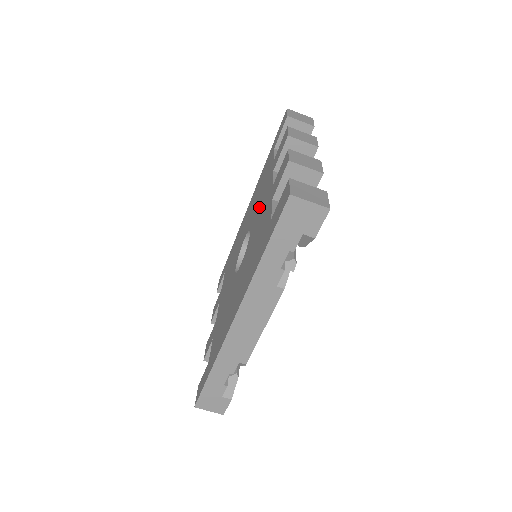
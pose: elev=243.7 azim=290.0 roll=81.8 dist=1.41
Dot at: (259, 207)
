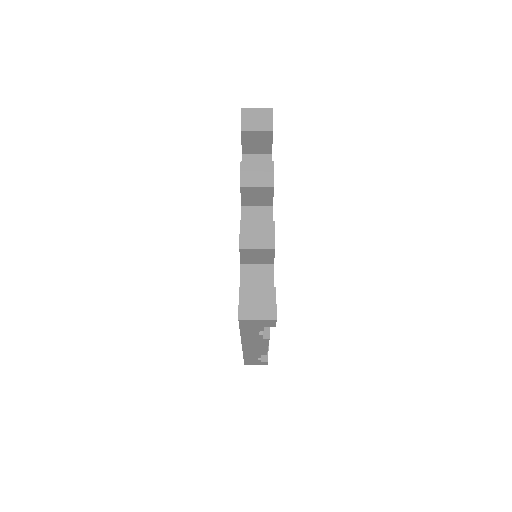
Dot at: occluded
